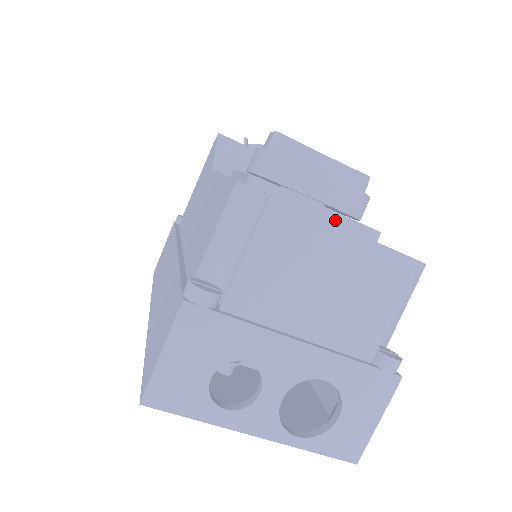
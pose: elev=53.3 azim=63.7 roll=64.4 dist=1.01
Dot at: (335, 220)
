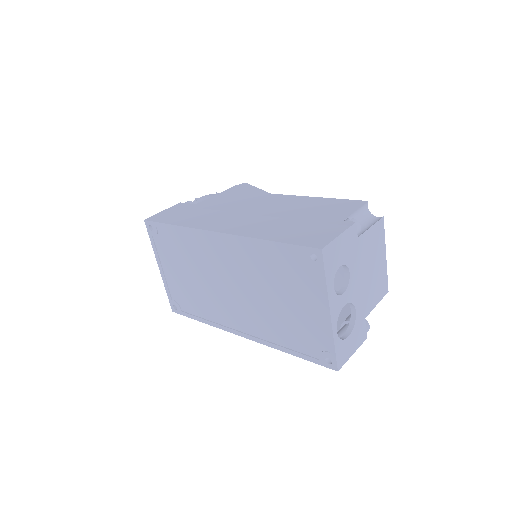
Dot at: occluded
